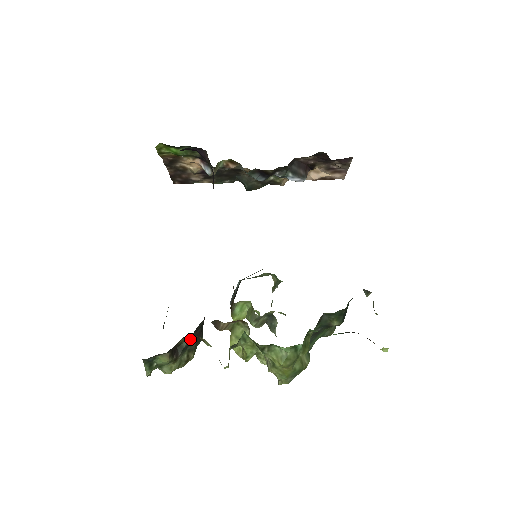
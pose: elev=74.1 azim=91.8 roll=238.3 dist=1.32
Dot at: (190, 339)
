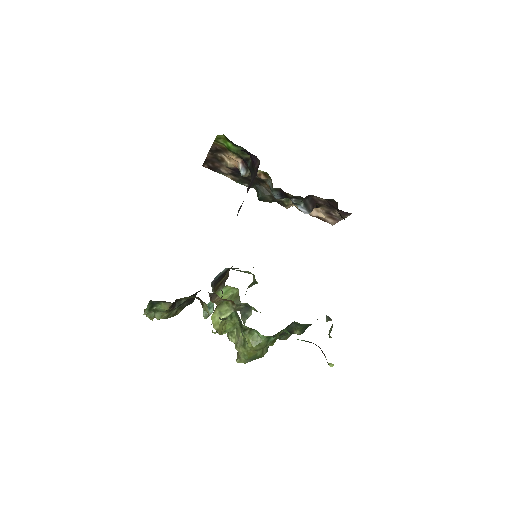
Dot at: occluded
